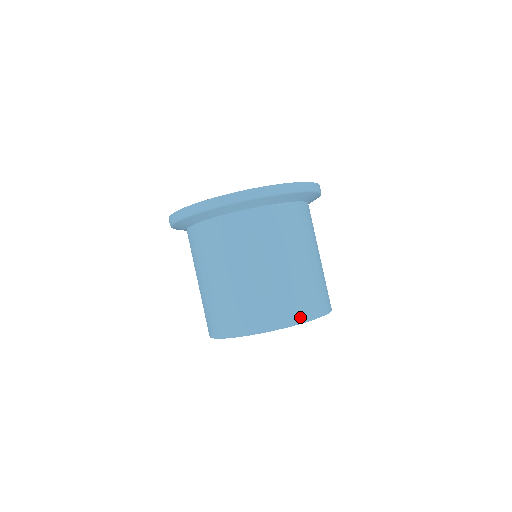
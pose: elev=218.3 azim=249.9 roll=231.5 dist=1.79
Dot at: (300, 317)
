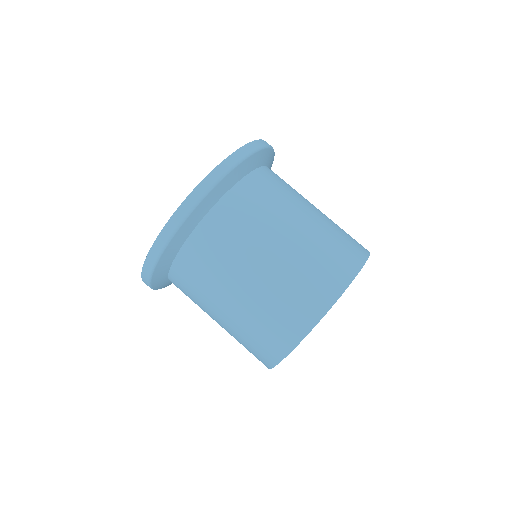
Dot at: (313, 315)
